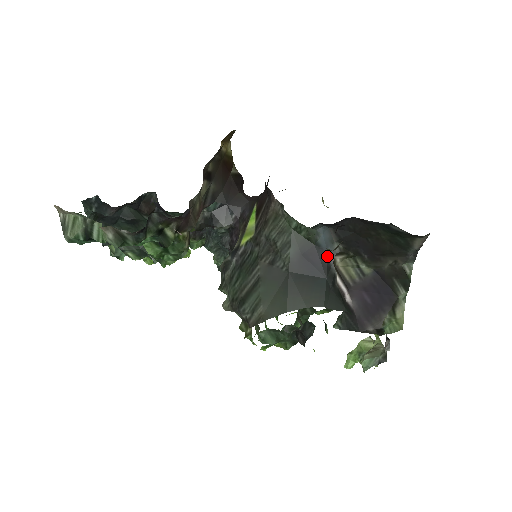
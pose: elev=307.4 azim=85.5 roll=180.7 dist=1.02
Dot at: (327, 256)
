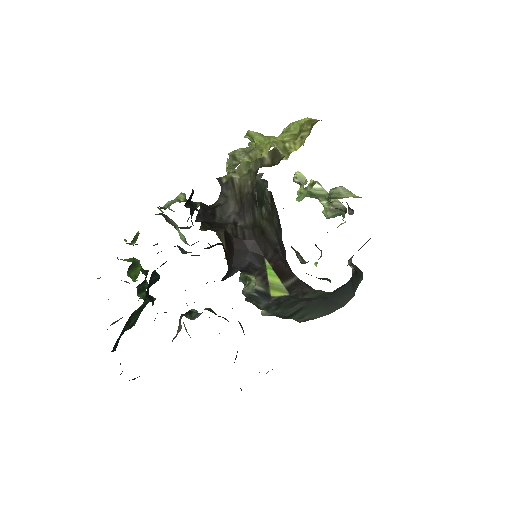
Dot at: occluded
